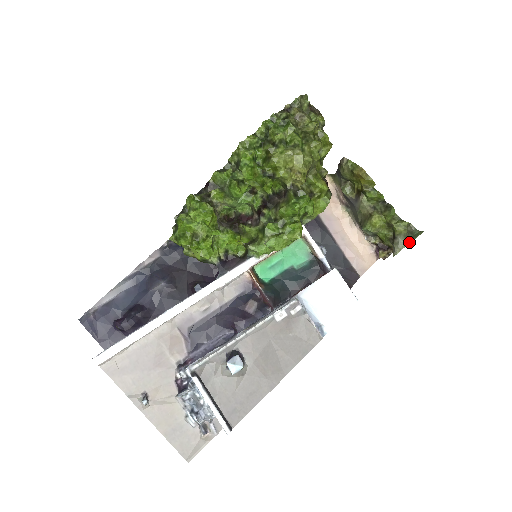
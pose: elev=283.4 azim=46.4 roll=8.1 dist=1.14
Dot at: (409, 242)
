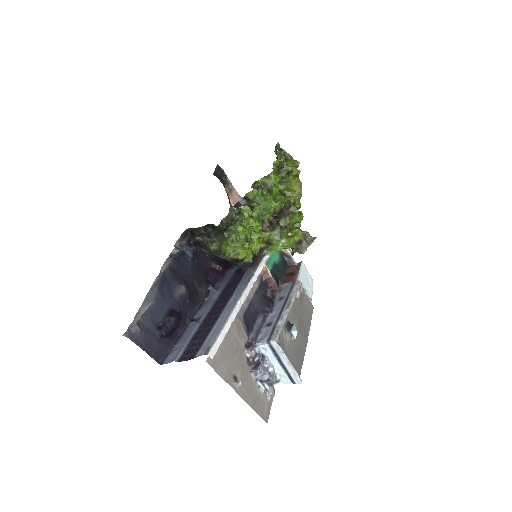
Dot at: (310, 244)
